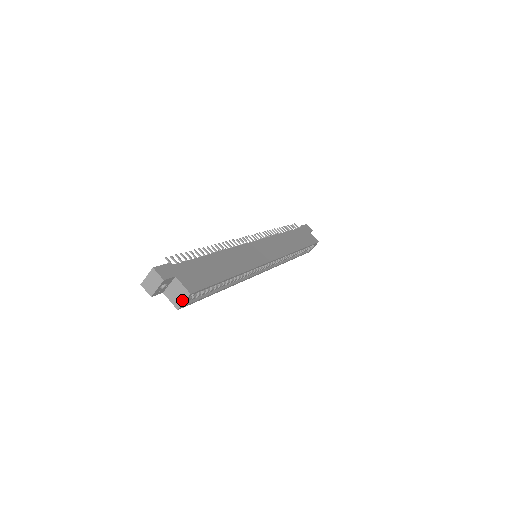
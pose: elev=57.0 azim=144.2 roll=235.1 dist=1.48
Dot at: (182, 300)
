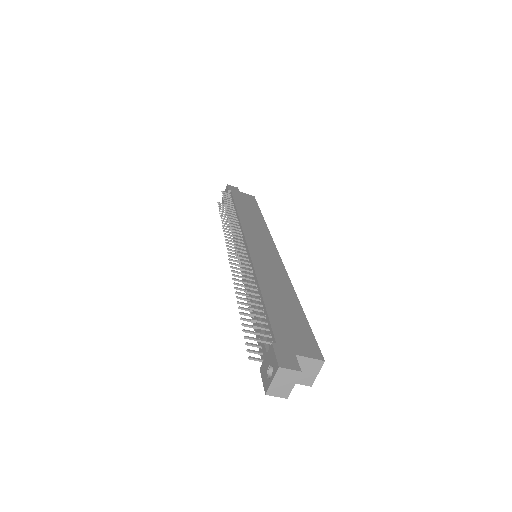
Dot at: (315, 374)
